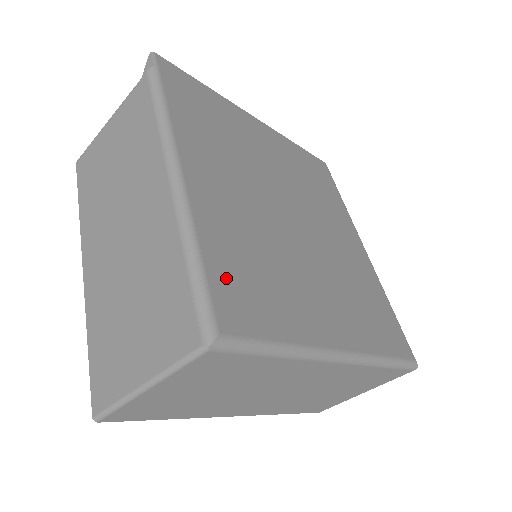
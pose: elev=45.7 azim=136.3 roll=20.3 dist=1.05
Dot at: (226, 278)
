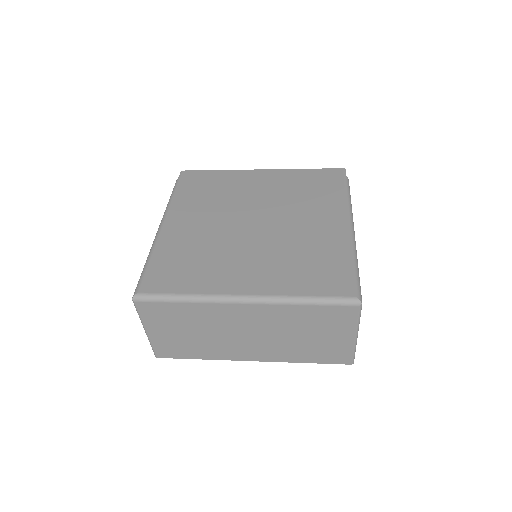
Dot at: (159, 269)
